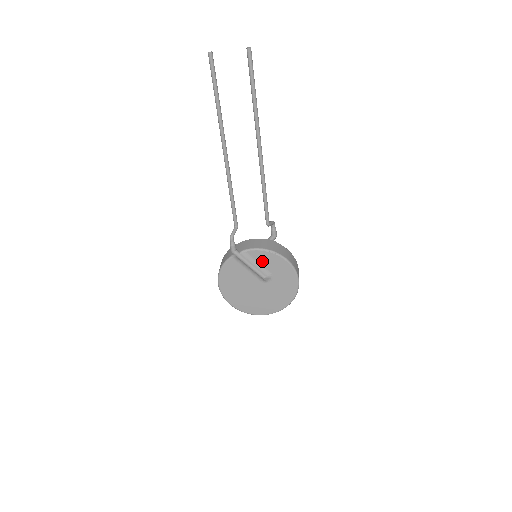
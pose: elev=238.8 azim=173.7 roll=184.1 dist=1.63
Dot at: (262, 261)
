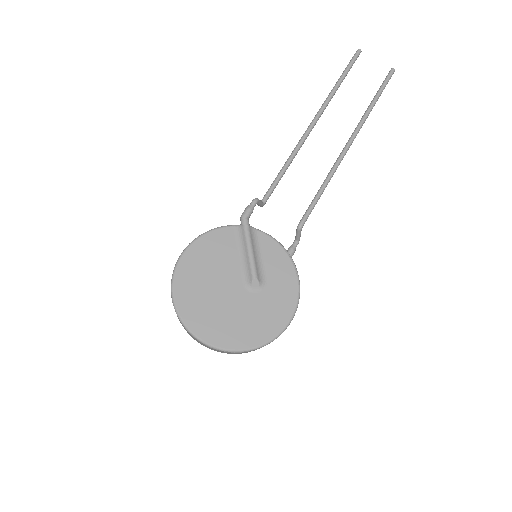
Dot at: (267, 257)
